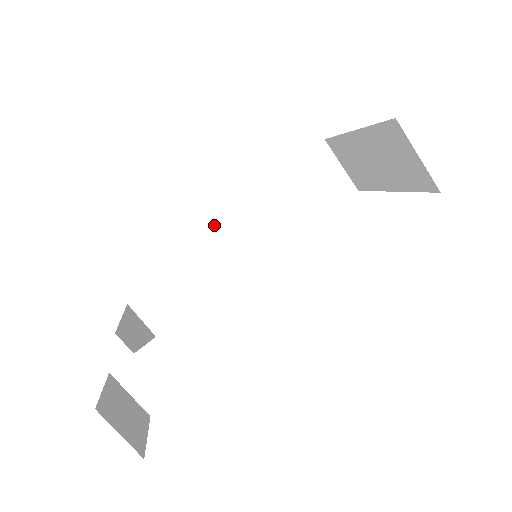
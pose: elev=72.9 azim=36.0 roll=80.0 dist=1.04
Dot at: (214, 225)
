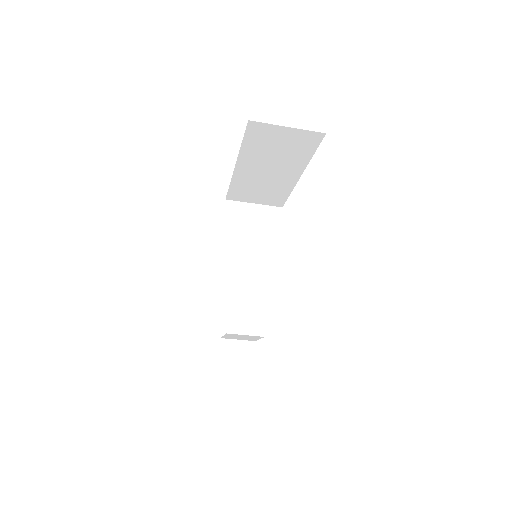
Dot at: (226, 198)
